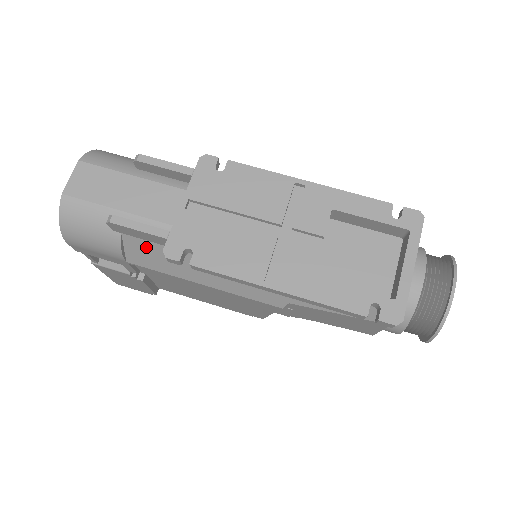
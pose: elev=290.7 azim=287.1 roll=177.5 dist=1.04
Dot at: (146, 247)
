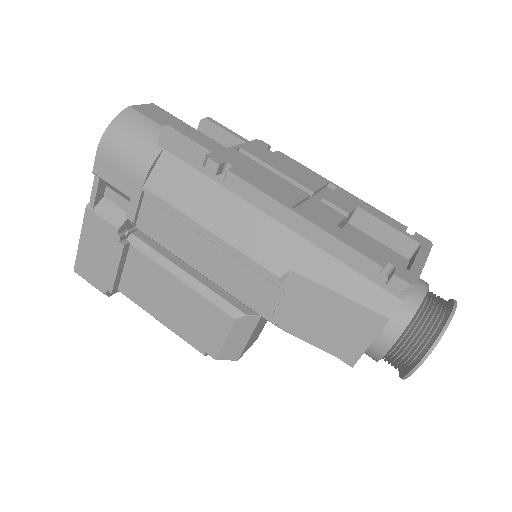
Dot at: (178, 170)
